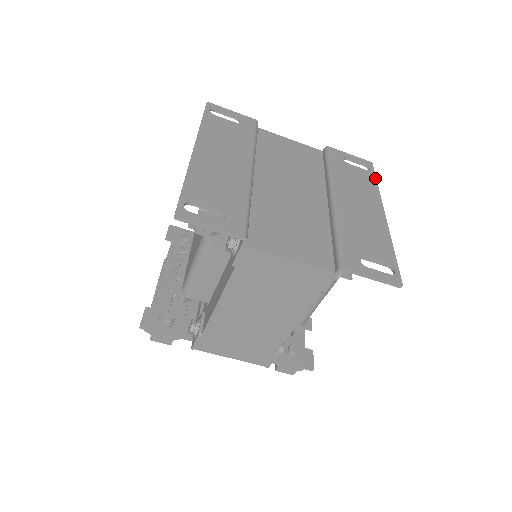
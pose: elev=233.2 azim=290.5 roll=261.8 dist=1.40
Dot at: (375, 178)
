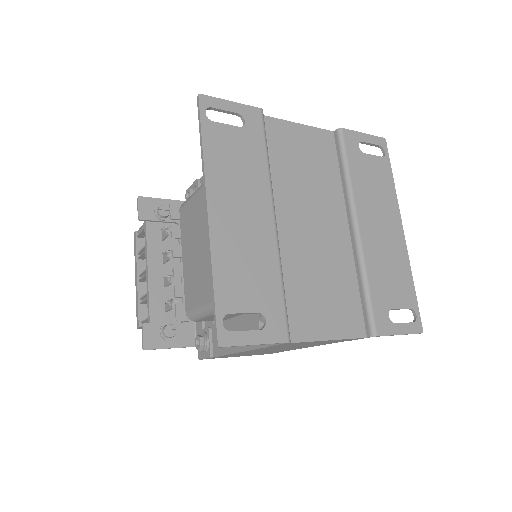
Dot at: (390, 168)
